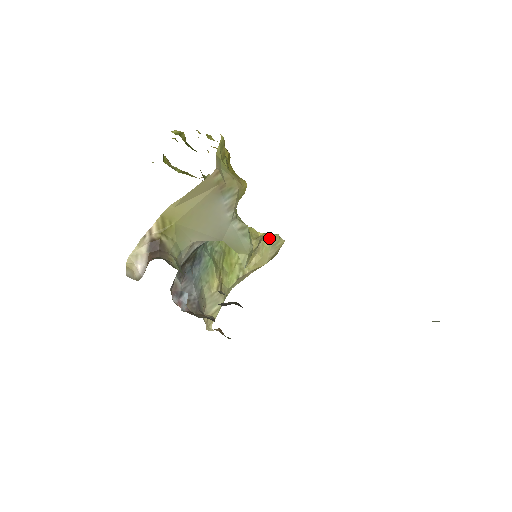
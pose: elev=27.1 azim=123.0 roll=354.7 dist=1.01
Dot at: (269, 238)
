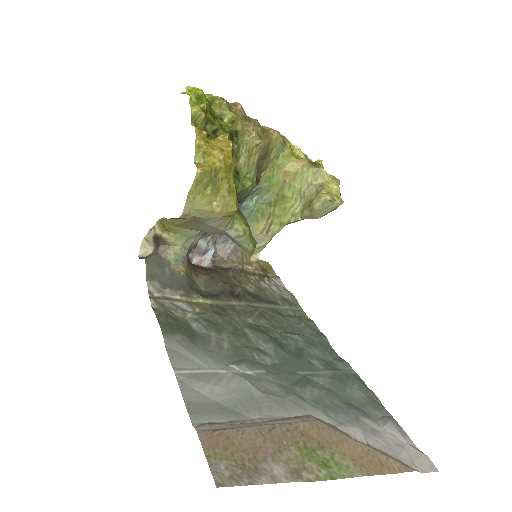
Dot at: (320, 200)
